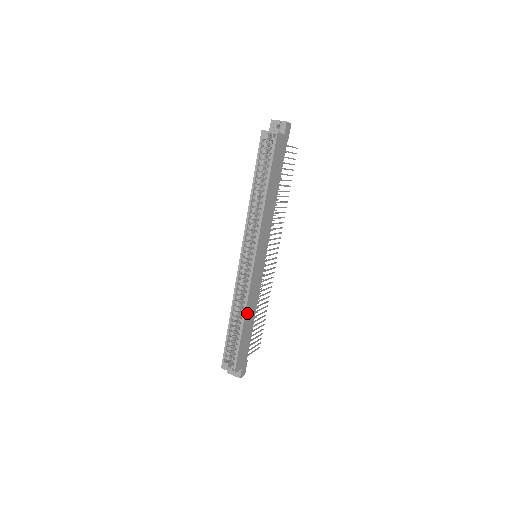
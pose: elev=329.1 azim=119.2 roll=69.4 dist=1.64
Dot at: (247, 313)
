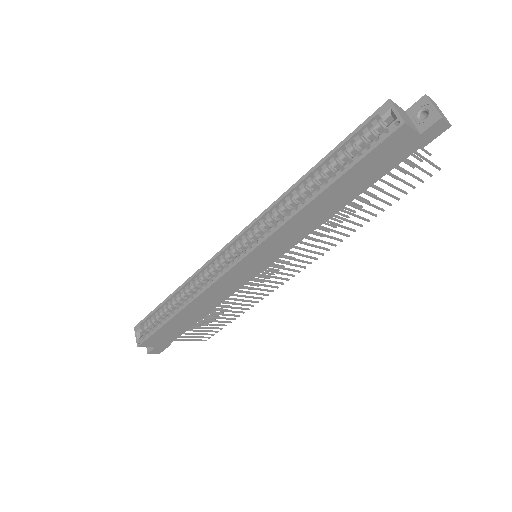
Dot at: (192, 306)
